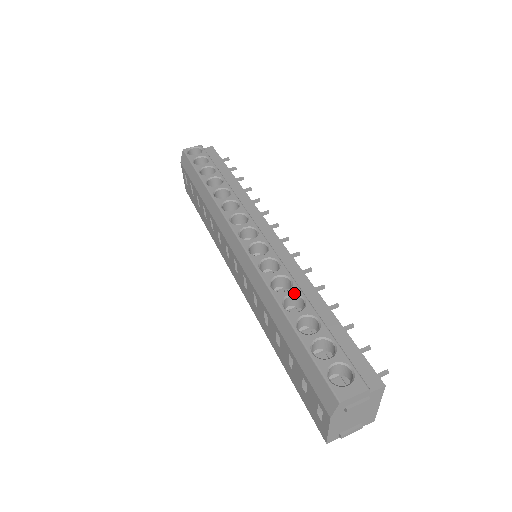
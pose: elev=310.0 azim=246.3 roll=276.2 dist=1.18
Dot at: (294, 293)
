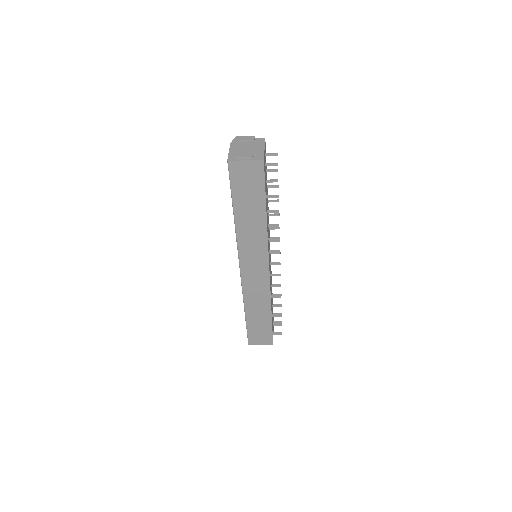
Dot at: occluded
